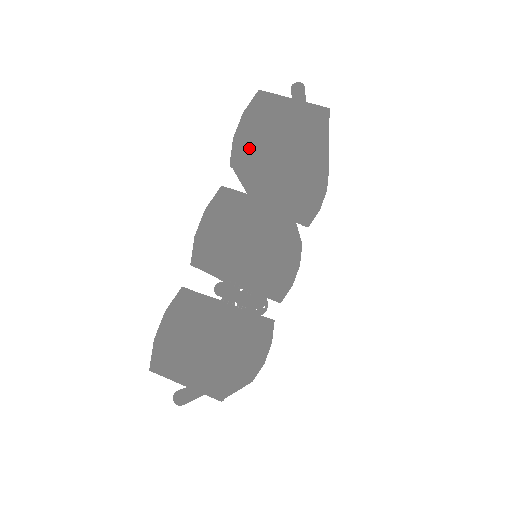
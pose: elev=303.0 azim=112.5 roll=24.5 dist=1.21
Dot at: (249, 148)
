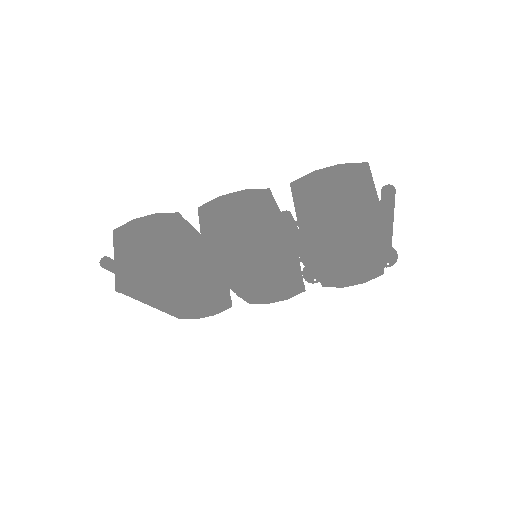
Dot at: (312, 188)
